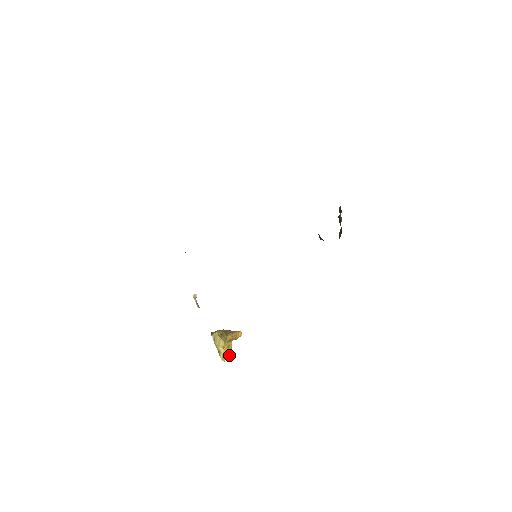
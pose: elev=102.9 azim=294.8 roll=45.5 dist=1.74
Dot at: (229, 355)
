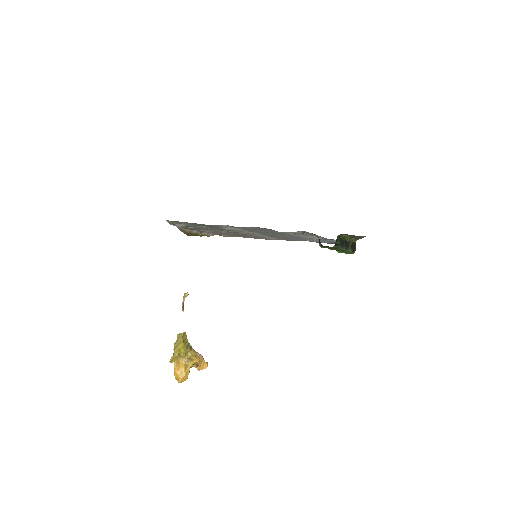
Dot at: (182, 378)
